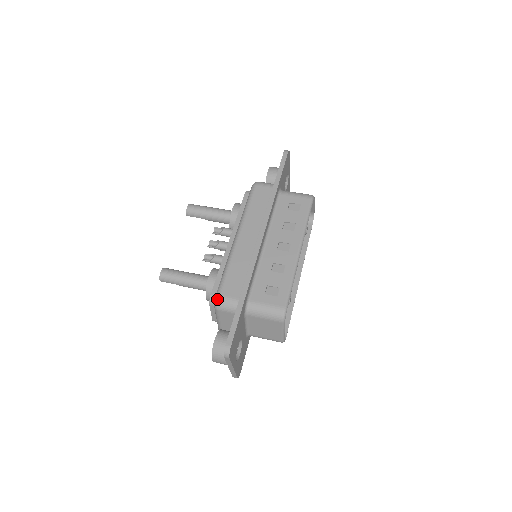
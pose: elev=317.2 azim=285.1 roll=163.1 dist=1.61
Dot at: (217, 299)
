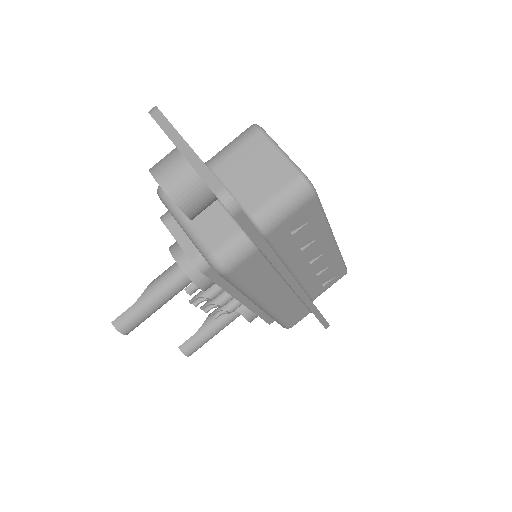
Dot at: occluded
